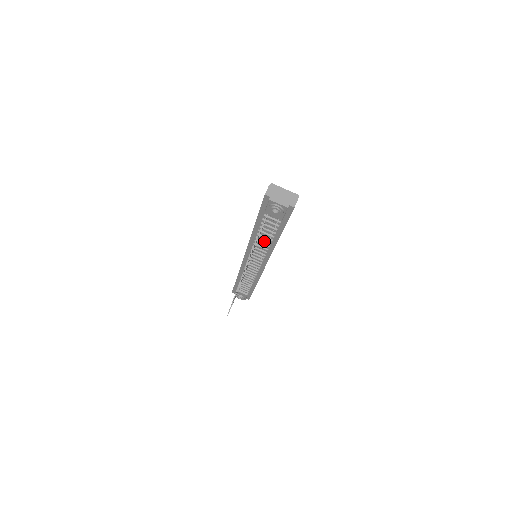
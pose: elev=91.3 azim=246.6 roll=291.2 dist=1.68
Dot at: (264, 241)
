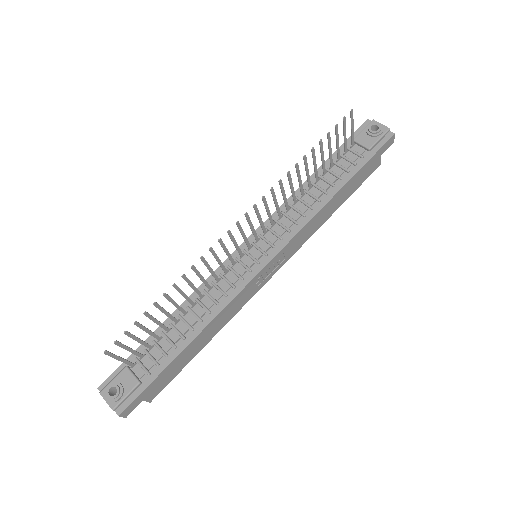
Dot at: (313, 195)
